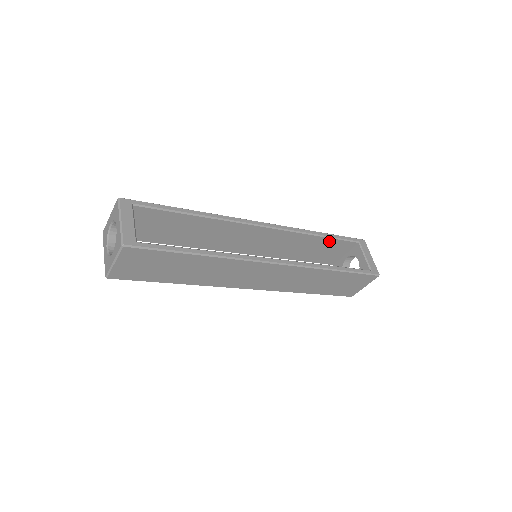
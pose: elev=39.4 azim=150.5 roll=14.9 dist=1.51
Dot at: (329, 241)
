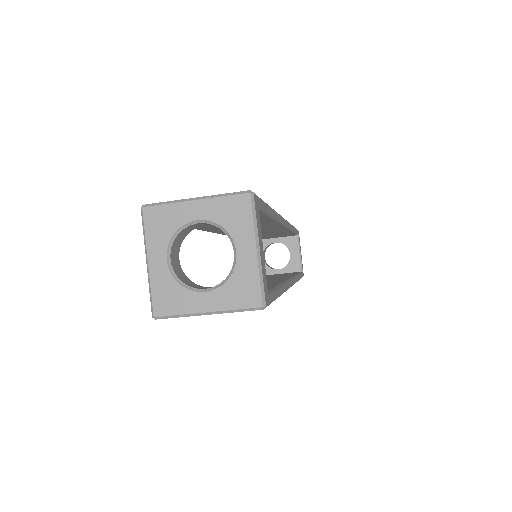
Dot at: (289, 233)
